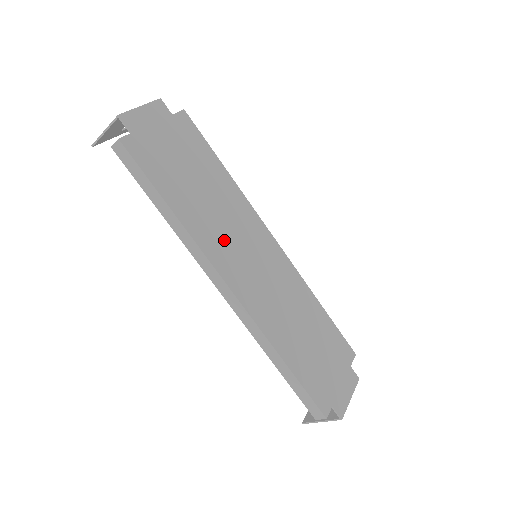
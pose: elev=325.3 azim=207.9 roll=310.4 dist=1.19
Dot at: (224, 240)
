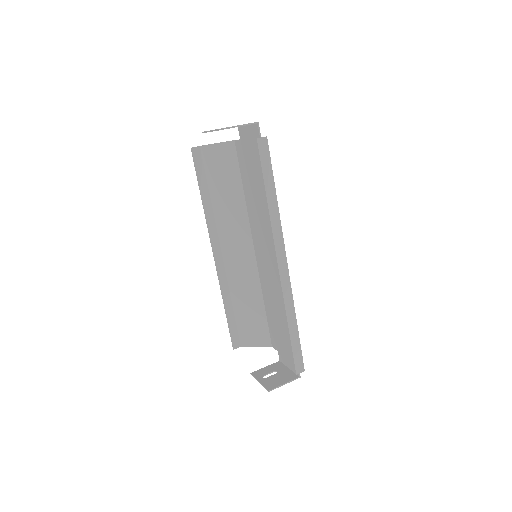
Dot at: (271, 232)
